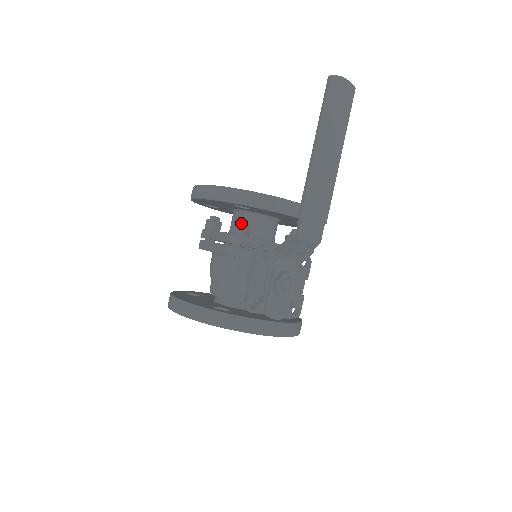
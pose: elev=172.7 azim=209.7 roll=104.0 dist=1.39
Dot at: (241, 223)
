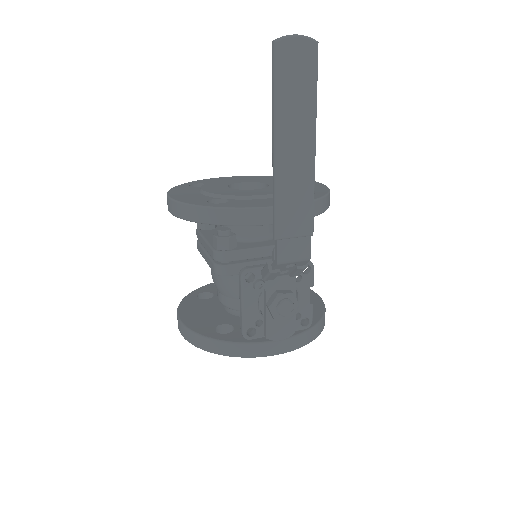
Dot at: (221, 238)
